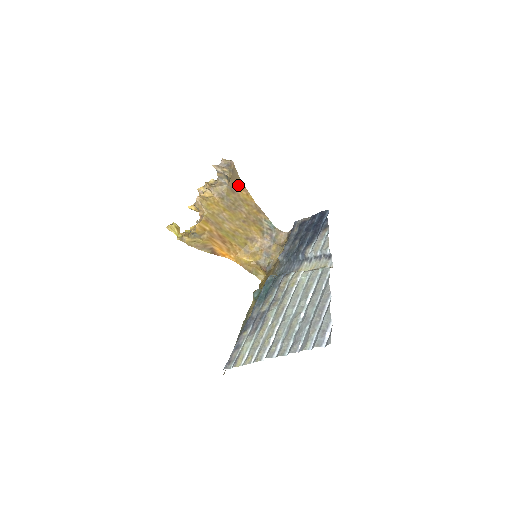
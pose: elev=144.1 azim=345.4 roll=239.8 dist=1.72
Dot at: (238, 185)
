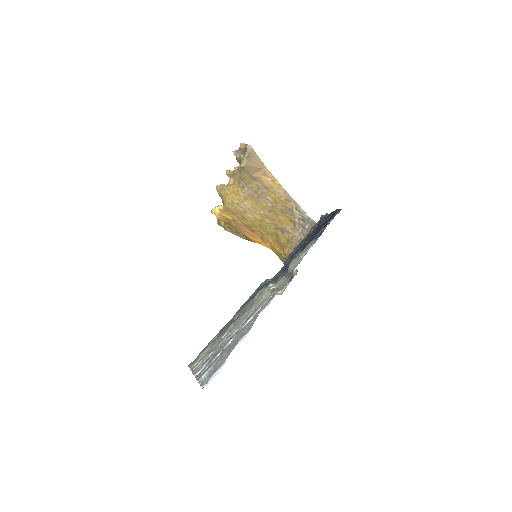
Dot at: (260, 171)
